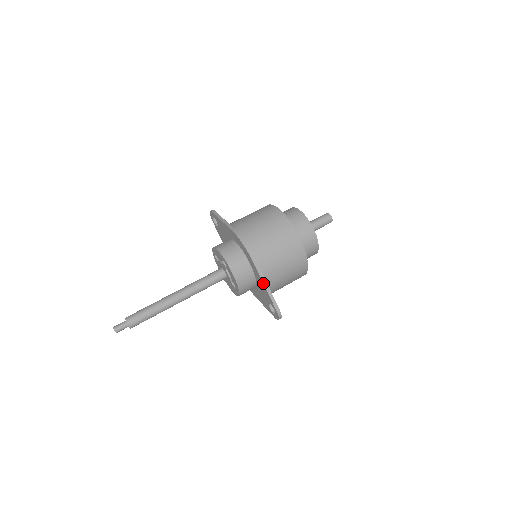
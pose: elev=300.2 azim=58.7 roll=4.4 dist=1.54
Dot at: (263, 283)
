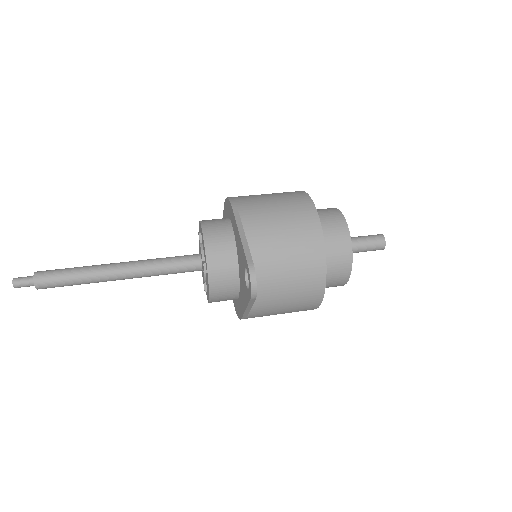
Dot at: (238, 229)
